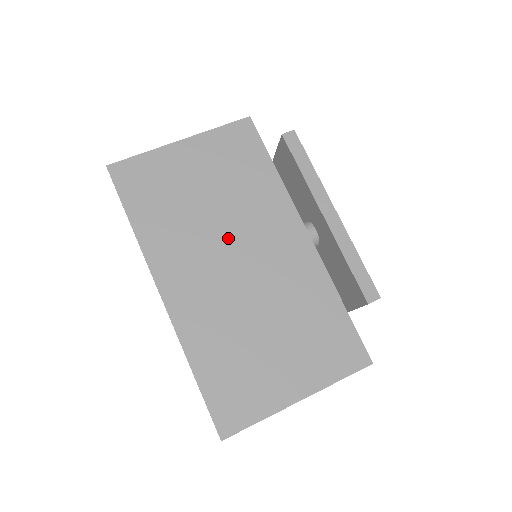
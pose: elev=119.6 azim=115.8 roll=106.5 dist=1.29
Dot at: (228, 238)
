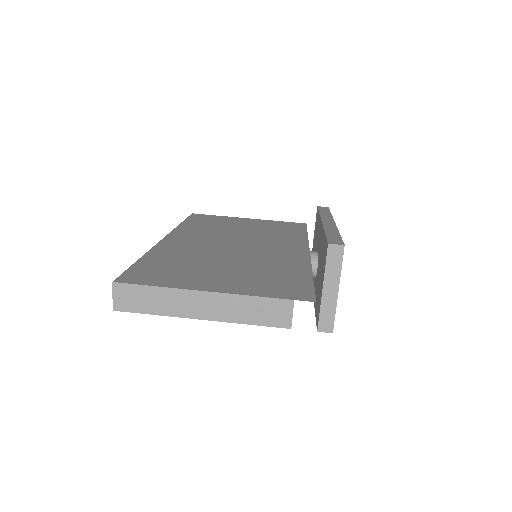
Dot at: (241, 239)
